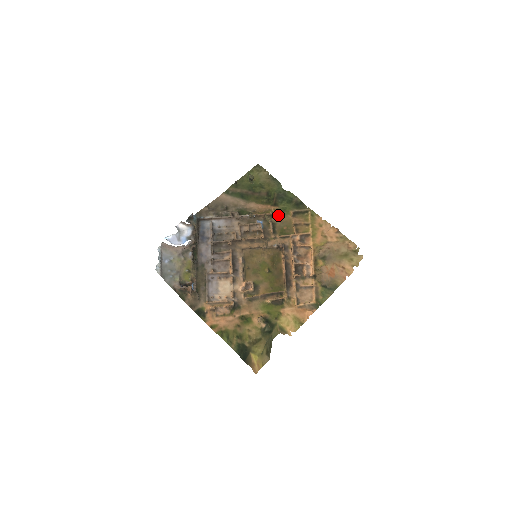
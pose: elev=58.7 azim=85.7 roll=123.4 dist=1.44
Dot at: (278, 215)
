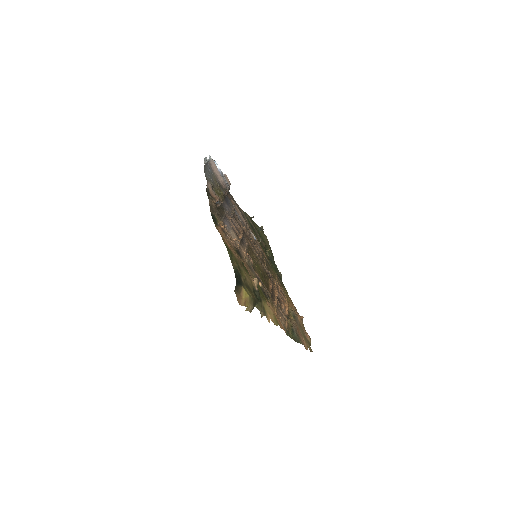
Dot at: (269, 264)
